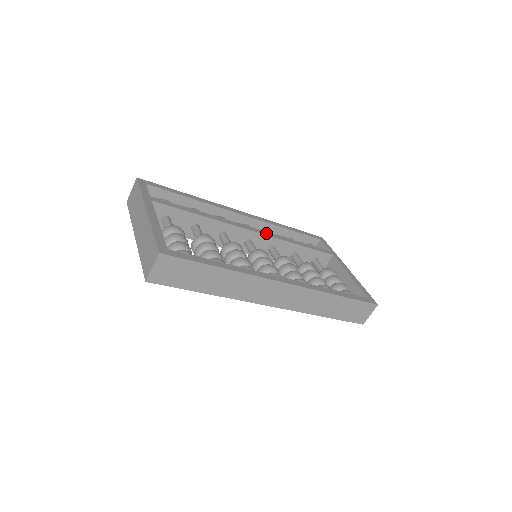
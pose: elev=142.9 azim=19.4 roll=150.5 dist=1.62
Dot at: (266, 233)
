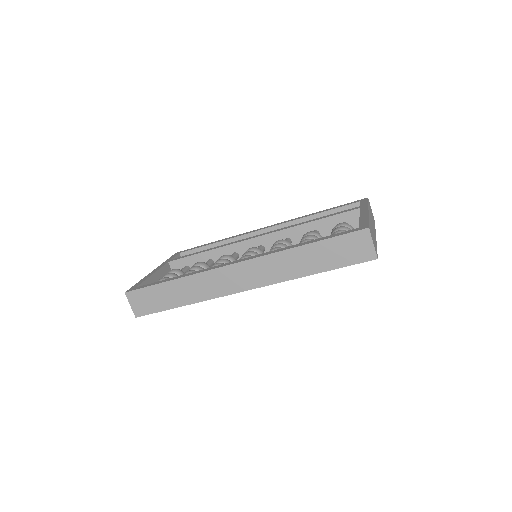
Dot at: (272, 231)
